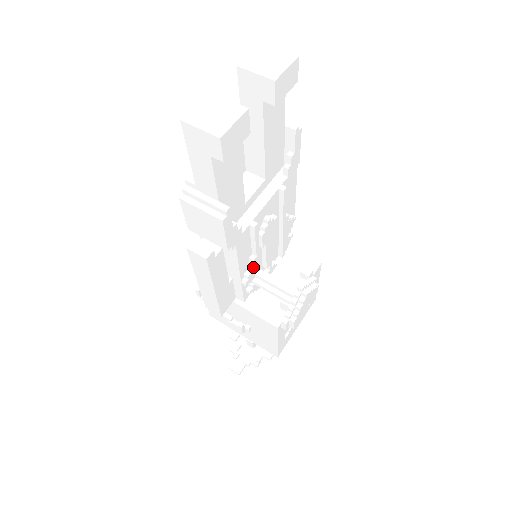
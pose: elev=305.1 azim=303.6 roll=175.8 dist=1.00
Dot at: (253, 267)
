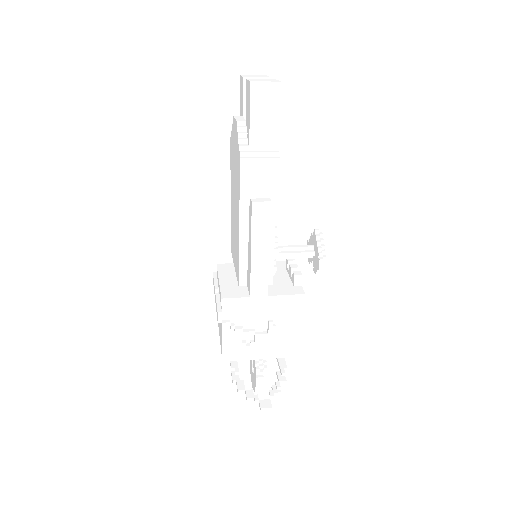
Dot at: (276, 237)
